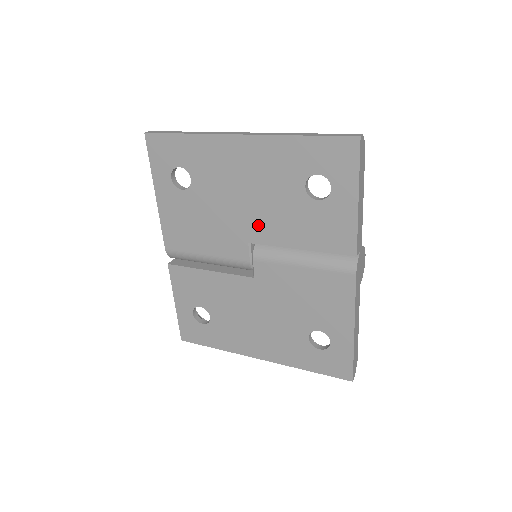
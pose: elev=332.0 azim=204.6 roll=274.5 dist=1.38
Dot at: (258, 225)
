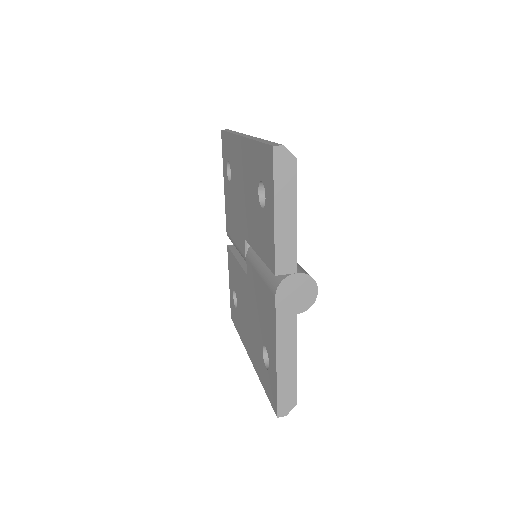
Dot at: (247, 223)
